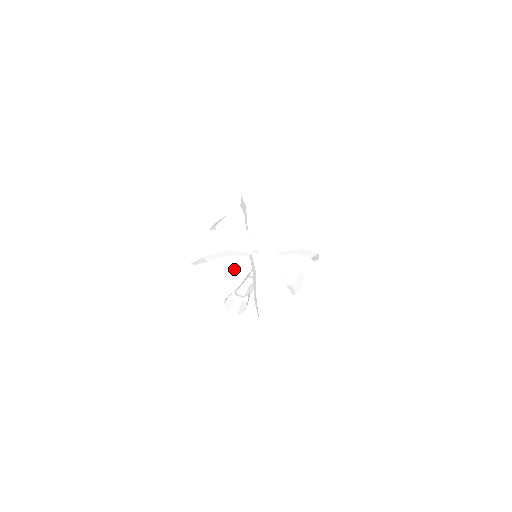
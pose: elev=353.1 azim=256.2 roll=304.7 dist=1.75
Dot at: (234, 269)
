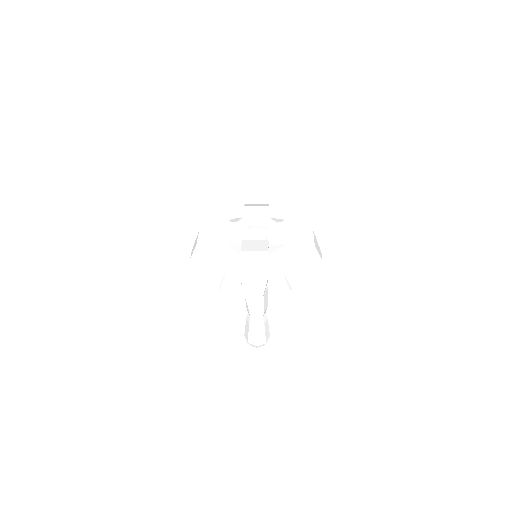
Dot at: (224, 255)
